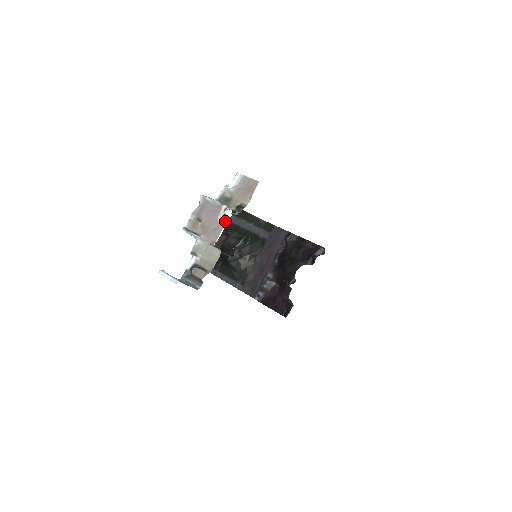
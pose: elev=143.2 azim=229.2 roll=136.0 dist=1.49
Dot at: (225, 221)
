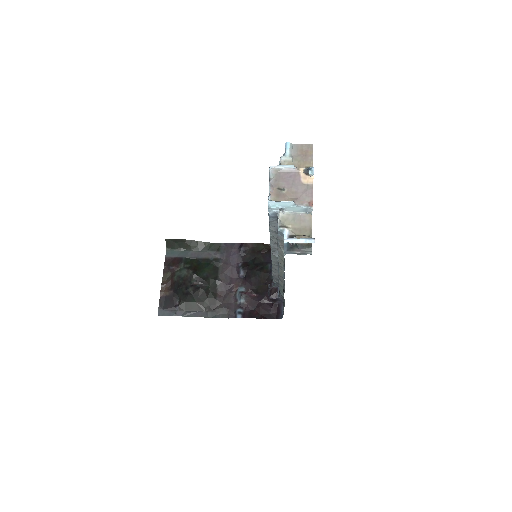
Dot at: (312, 180)
